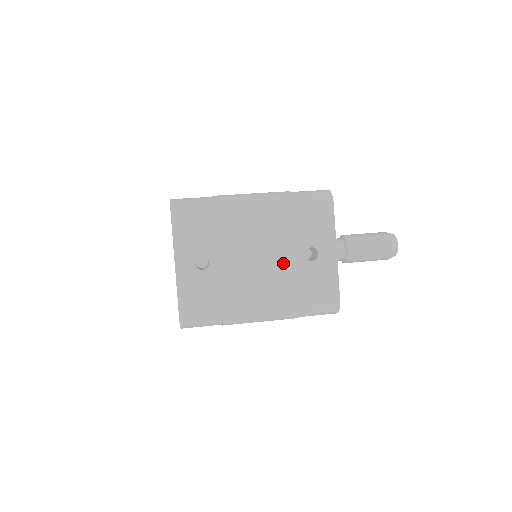
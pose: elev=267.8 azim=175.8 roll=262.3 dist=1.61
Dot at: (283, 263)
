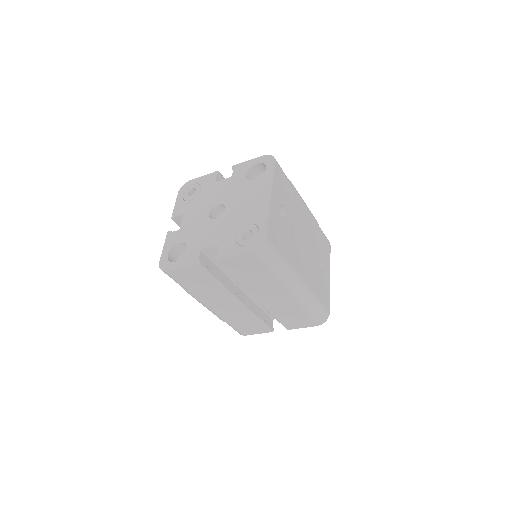
Dot at: (313, 257)
